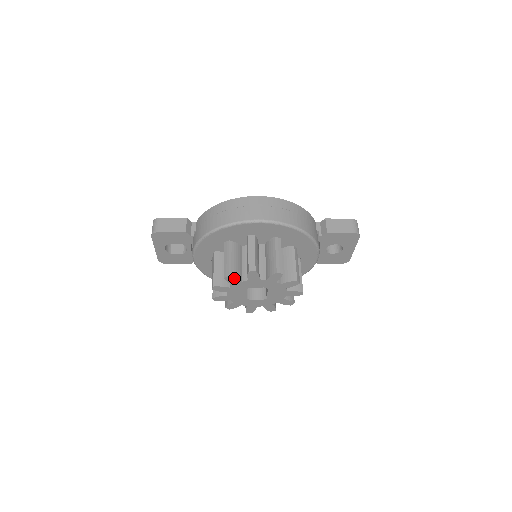
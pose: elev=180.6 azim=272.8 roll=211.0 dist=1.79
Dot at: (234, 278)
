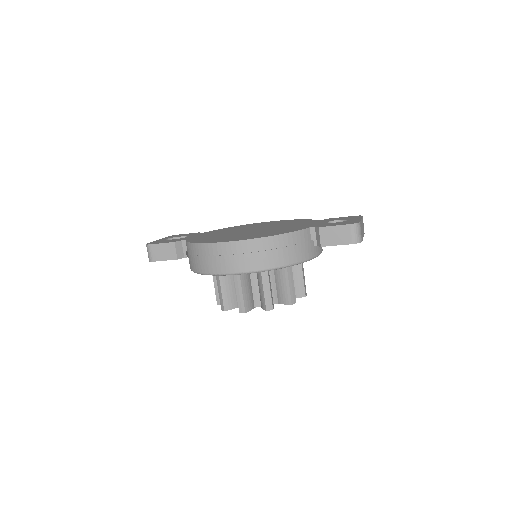
Dot at: (230, 309)
